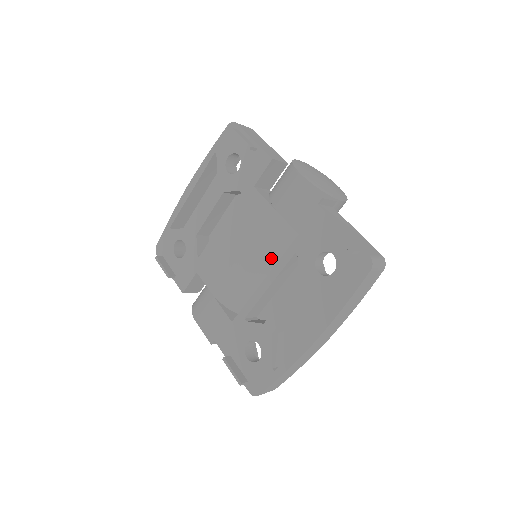
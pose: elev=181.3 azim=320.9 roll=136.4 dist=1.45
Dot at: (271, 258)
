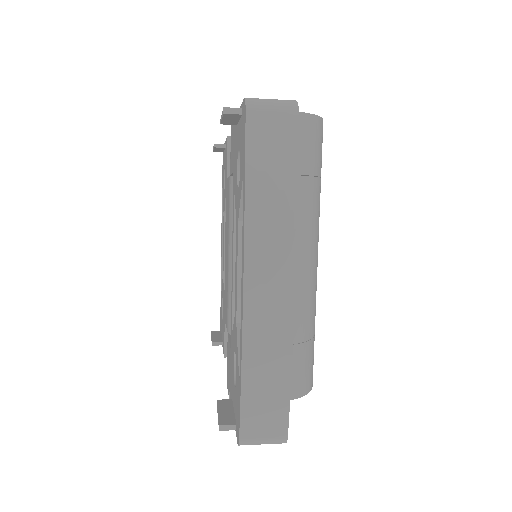
Dot at: occluded
